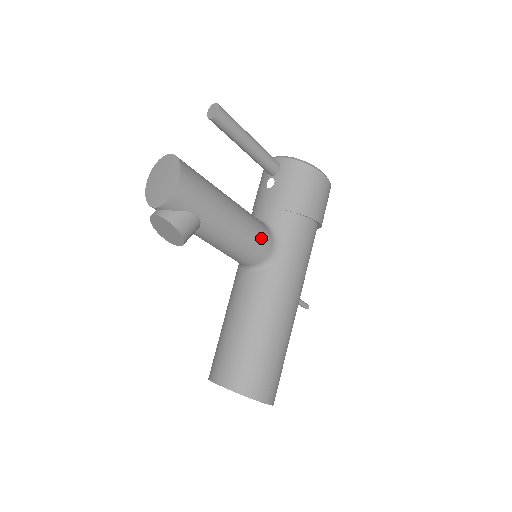
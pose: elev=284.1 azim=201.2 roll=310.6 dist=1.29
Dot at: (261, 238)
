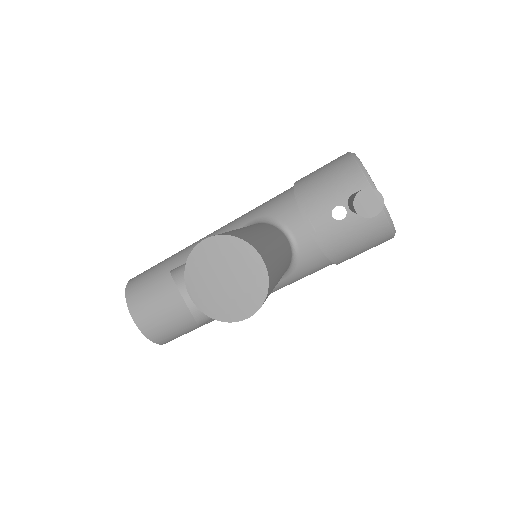
Dot at: occluded
